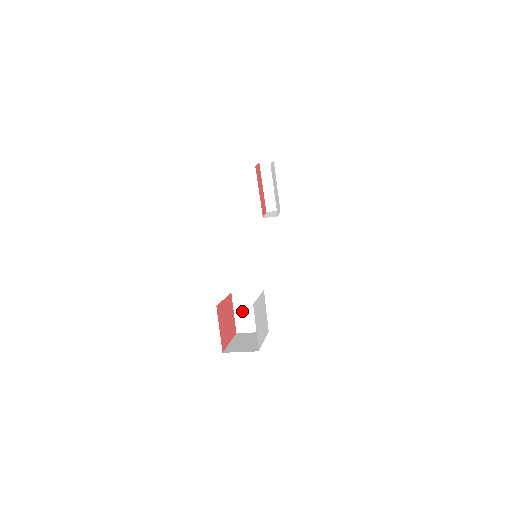
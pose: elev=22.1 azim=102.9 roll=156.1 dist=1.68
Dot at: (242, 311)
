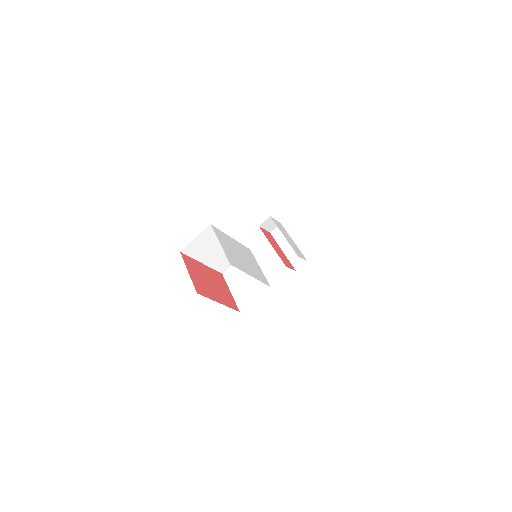
Dot at: (238, 285)
